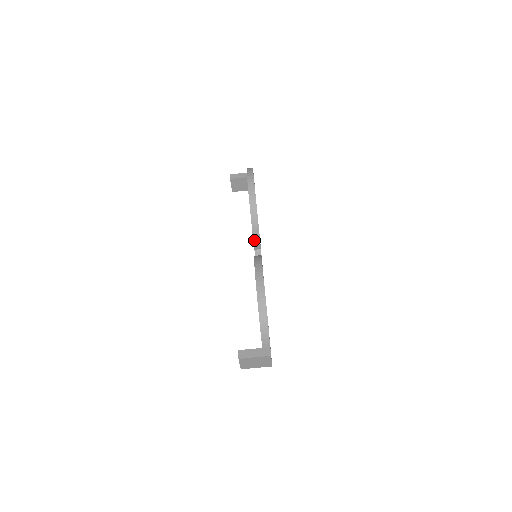
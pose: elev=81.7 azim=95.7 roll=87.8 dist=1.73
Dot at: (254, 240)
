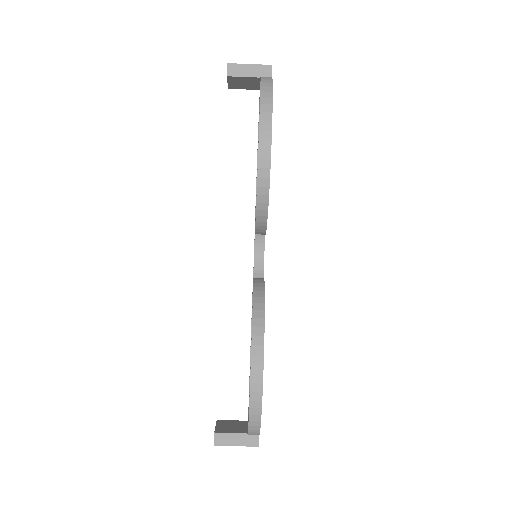
Dot at: (256, 232)
